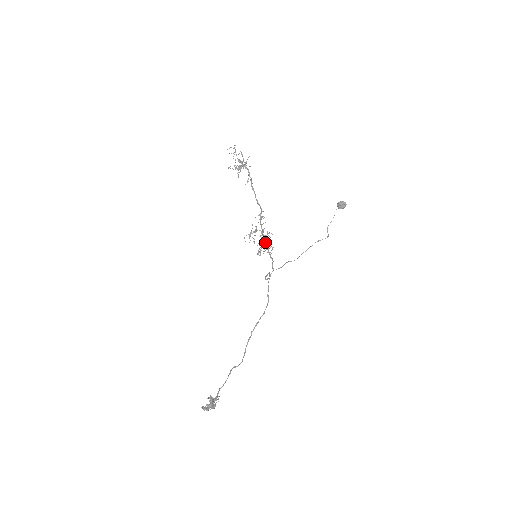
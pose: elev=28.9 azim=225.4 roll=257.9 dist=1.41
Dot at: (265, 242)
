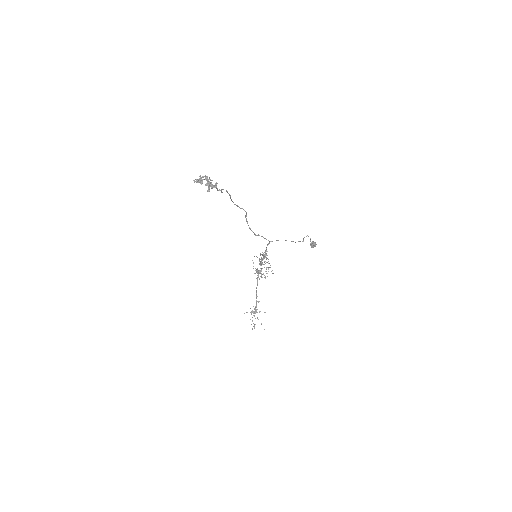
Dot at: occluded
